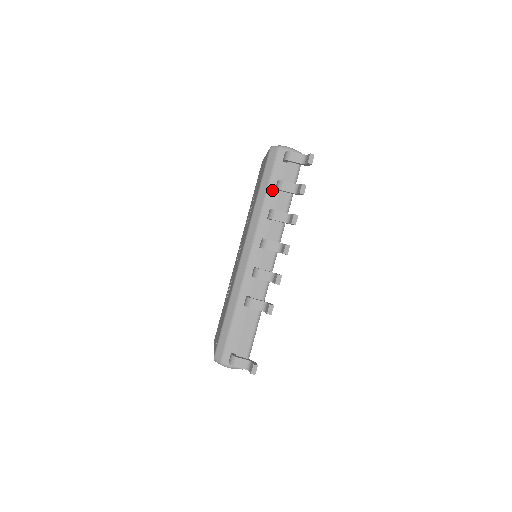
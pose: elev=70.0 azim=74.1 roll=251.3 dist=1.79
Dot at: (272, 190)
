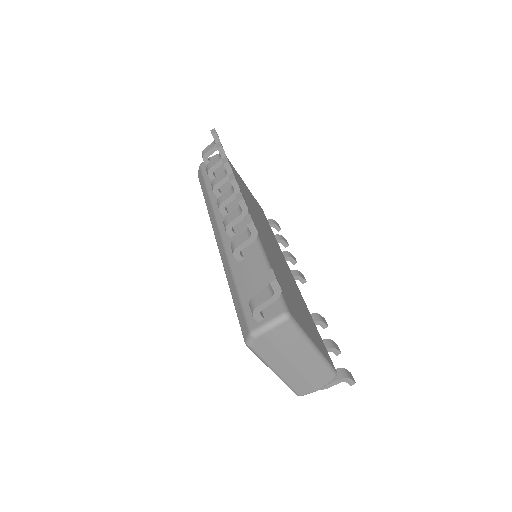
Dot at: (210, 183)
